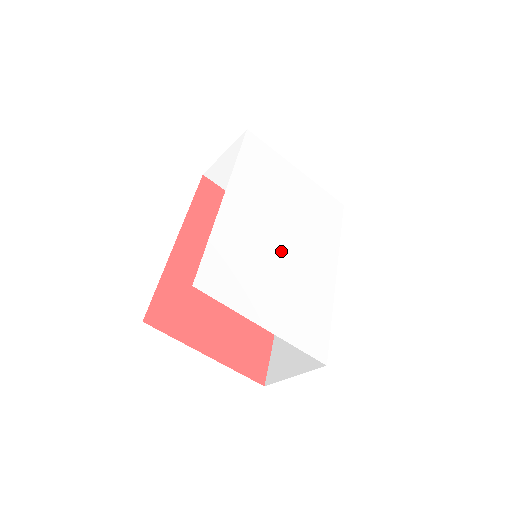
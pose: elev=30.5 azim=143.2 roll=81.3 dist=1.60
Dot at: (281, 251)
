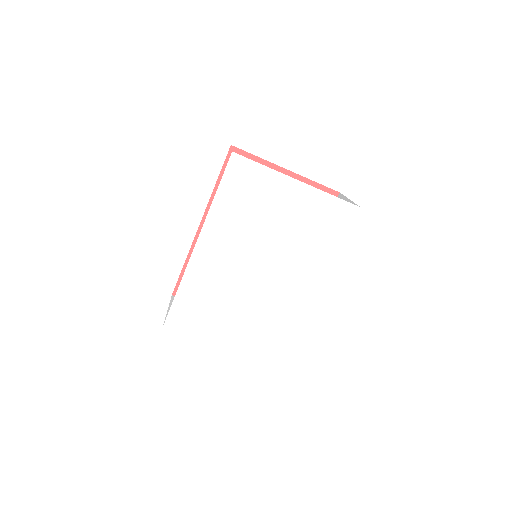
Dot at: (253, 283)
